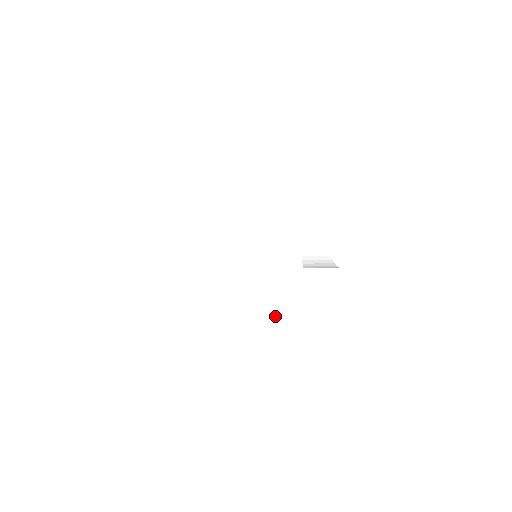
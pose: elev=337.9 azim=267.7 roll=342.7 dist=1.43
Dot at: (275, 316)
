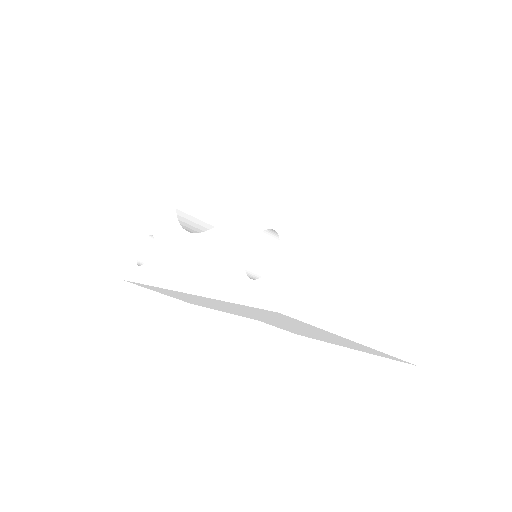
Dot at: (390, 211)
